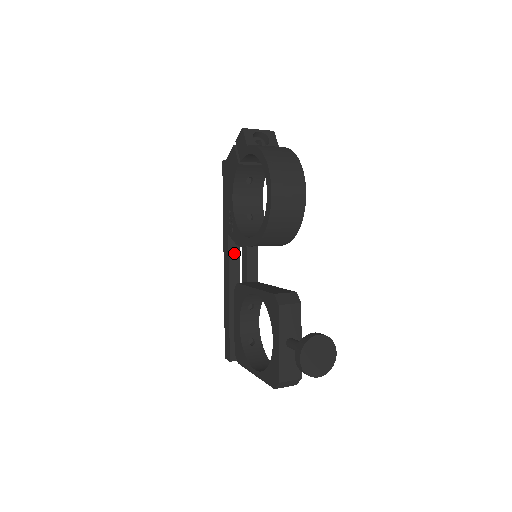
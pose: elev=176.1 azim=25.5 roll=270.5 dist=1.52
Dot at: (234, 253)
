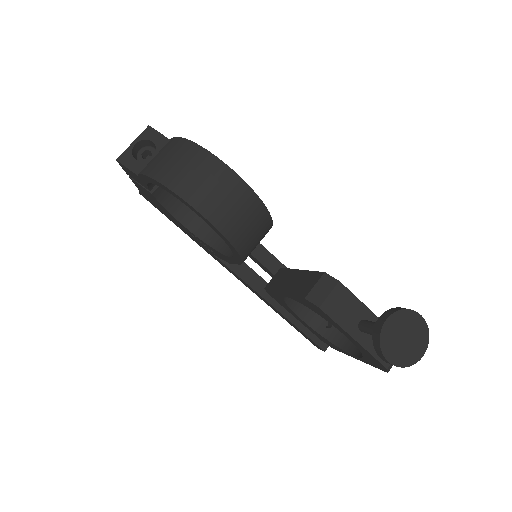
Dot at: (235, 264)
